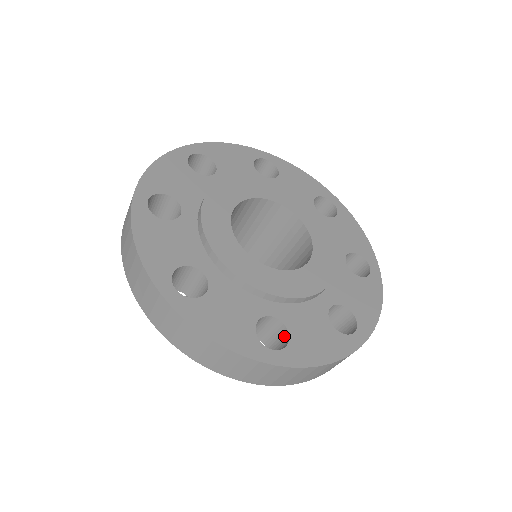
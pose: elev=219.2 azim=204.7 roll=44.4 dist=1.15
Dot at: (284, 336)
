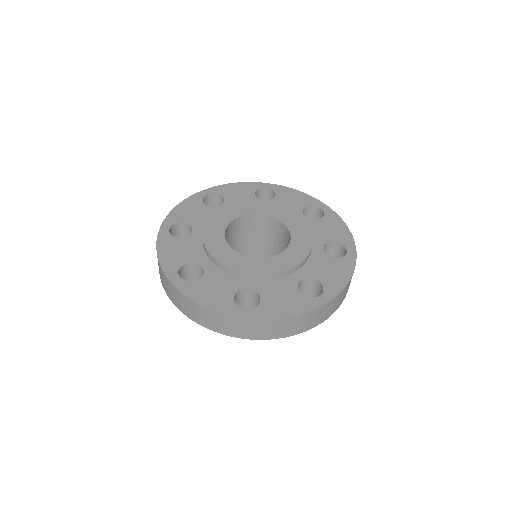
Dot at: (316, 285)
